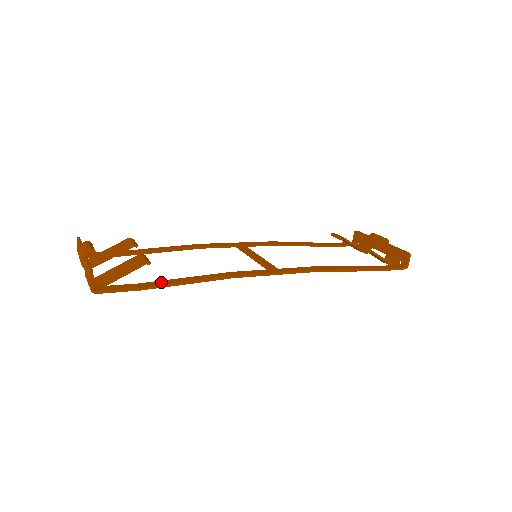
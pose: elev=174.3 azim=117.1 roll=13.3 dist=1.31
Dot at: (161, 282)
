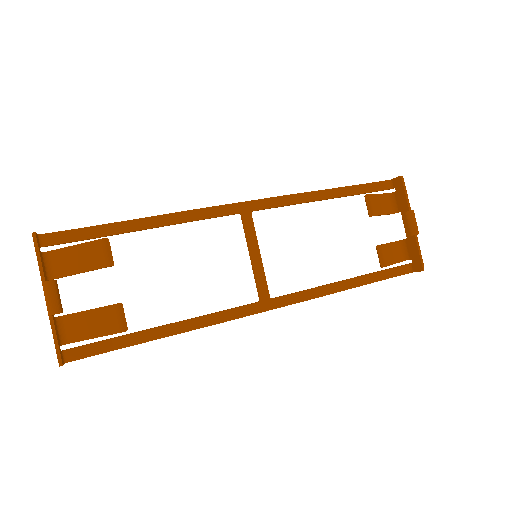
Dot at: (137, 337)
